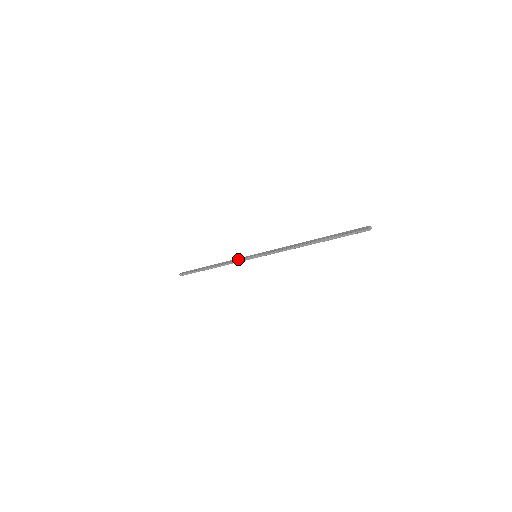
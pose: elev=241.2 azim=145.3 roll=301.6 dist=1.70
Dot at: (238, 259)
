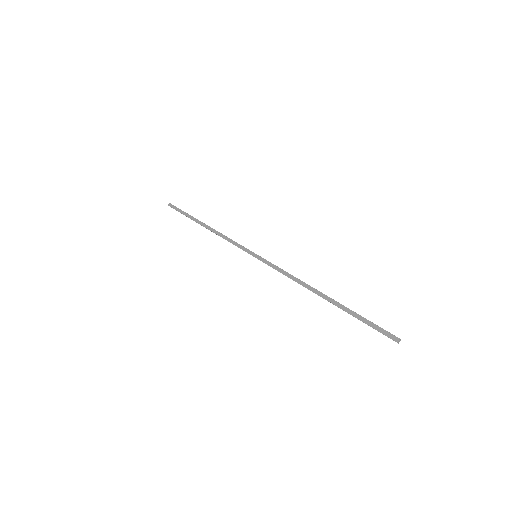
Dot at: (235, 244)
